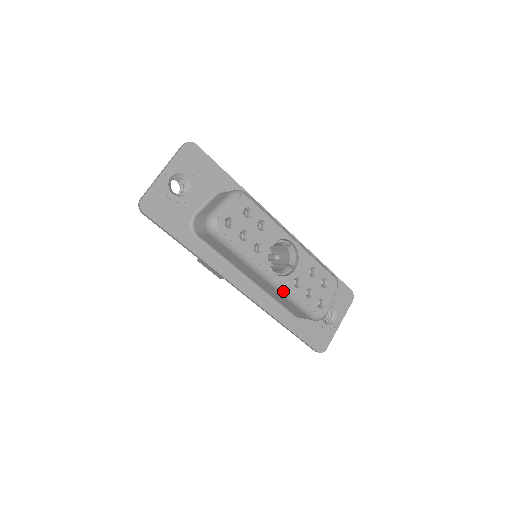
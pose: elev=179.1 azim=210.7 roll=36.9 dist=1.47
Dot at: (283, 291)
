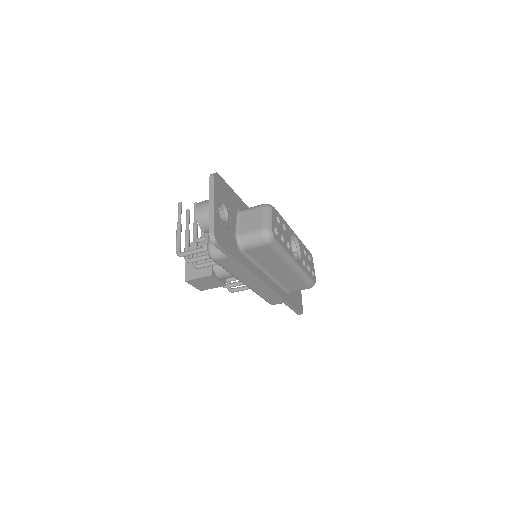
Dot at: (300, 273)
